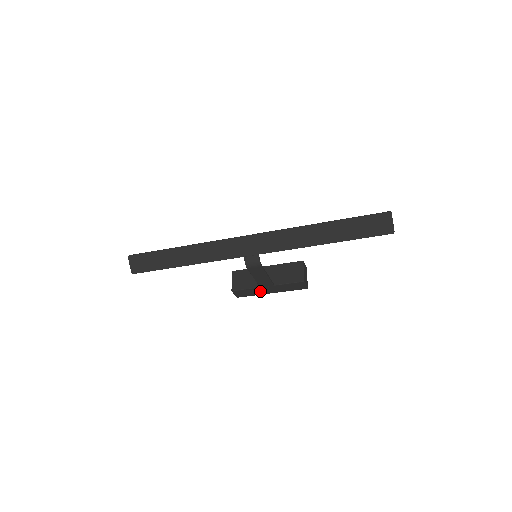
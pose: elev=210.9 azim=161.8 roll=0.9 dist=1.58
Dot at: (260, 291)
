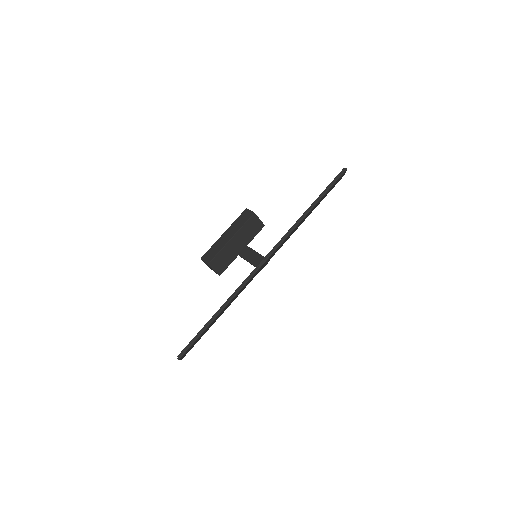
Dot at: occluded
